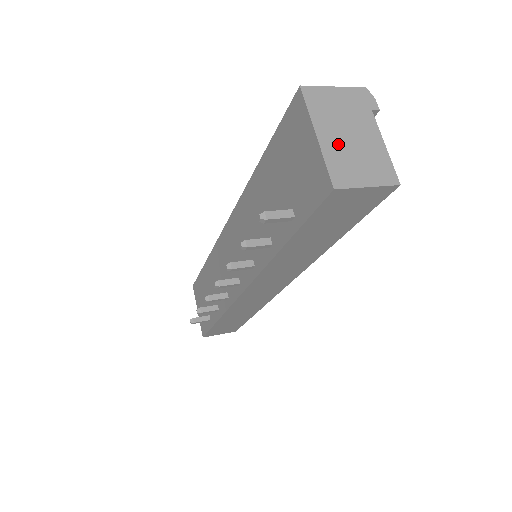
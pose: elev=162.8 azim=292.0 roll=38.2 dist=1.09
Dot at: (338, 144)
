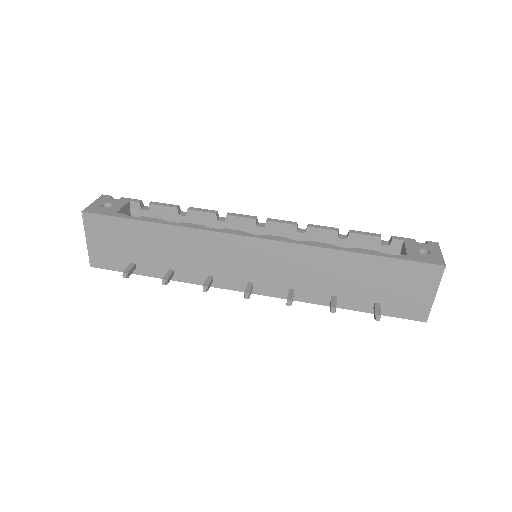
Dot at: occluded
